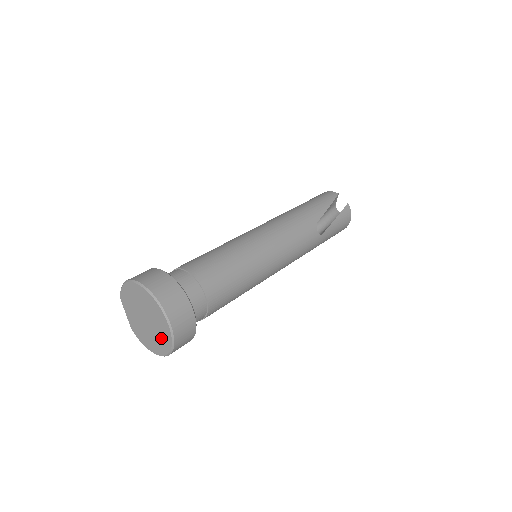
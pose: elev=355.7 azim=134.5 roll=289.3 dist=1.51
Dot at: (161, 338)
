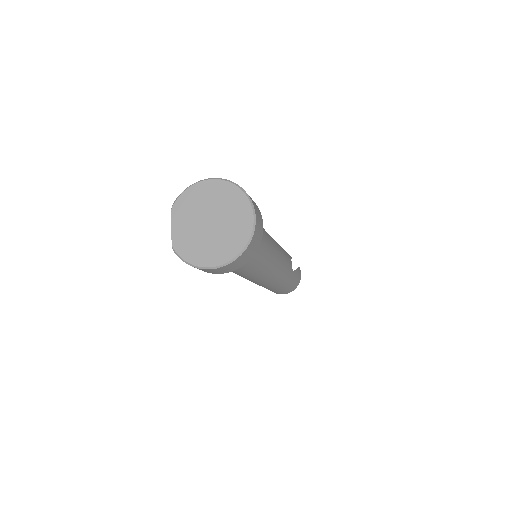
Dot at: (231, 238)
